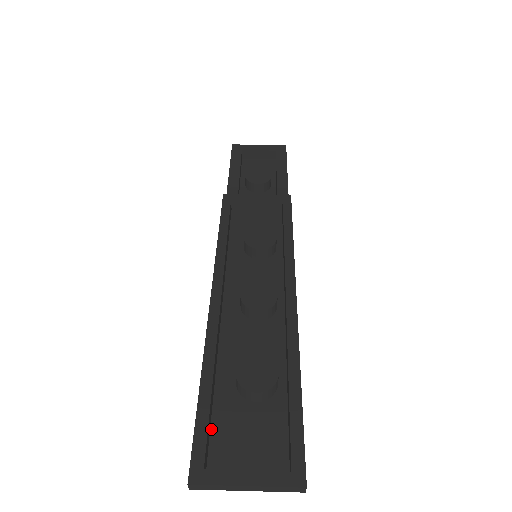
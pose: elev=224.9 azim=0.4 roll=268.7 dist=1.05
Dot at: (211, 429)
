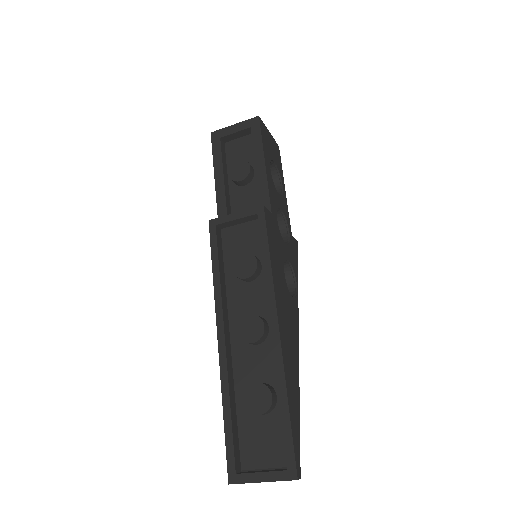
Dot at: (239, 439)
